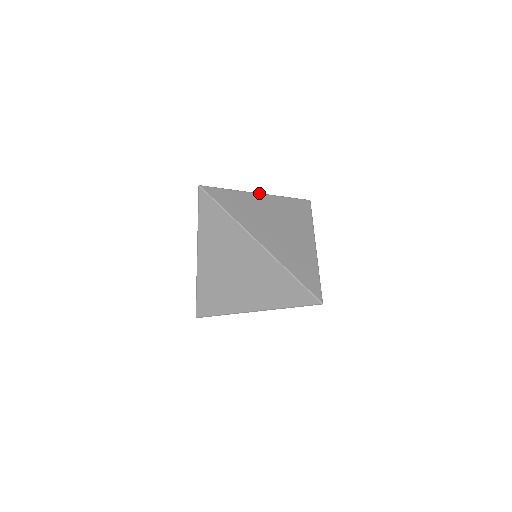
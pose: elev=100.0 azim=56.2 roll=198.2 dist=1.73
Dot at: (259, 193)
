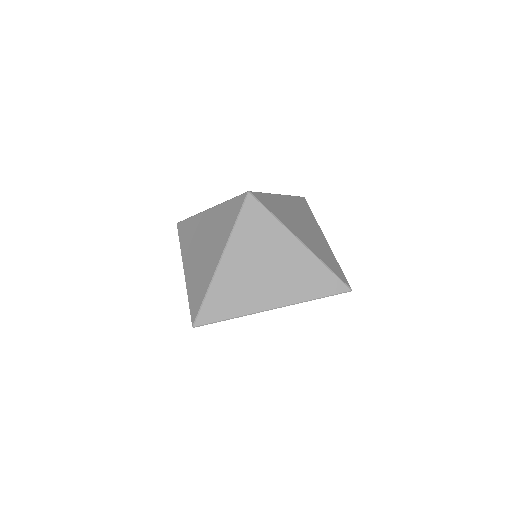
Dot at: (220, 260)
